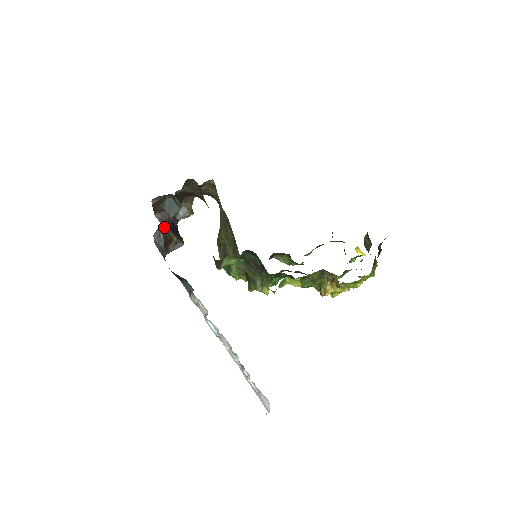
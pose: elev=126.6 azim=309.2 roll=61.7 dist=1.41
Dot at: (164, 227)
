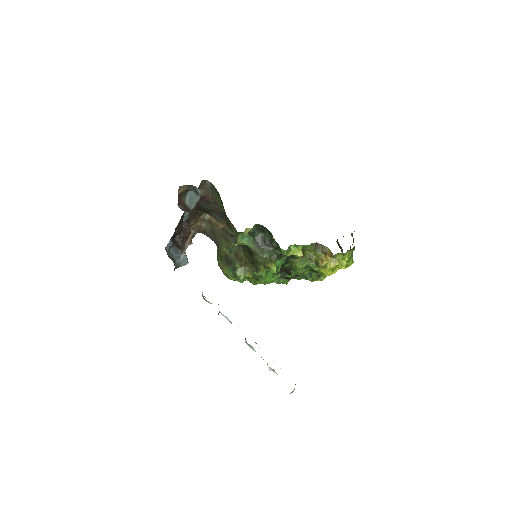
Dot at: (185, 217)
